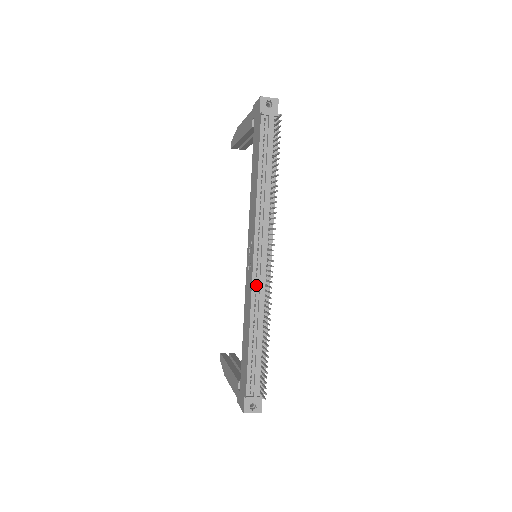
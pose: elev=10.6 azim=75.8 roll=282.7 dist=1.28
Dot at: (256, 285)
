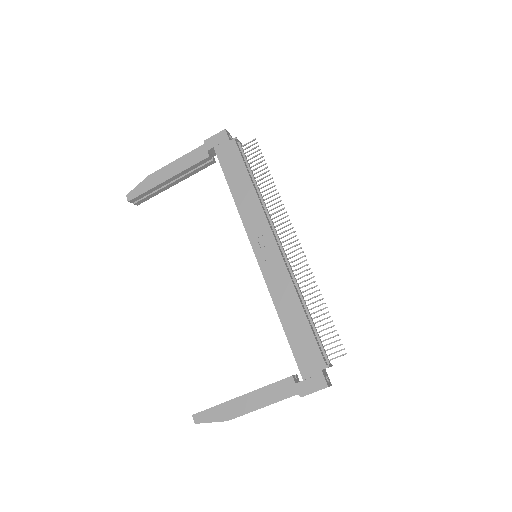
Dot at: (286, 267)
